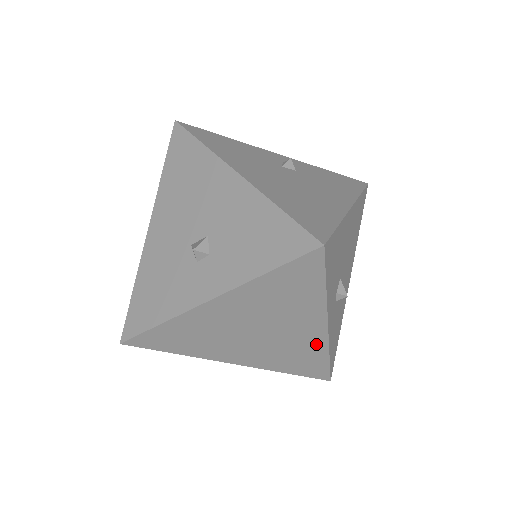
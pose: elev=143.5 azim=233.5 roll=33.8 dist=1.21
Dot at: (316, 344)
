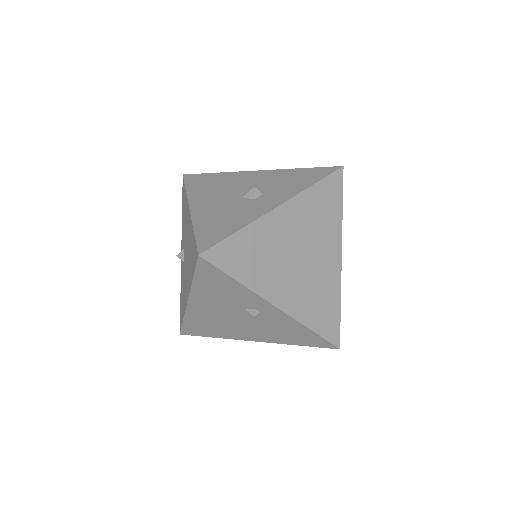
Dot at: (334, 281)
